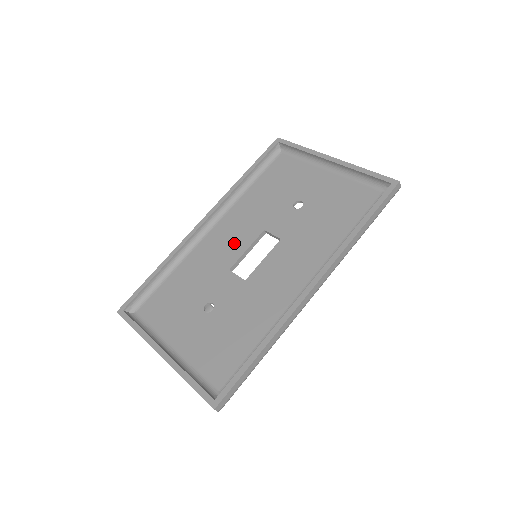
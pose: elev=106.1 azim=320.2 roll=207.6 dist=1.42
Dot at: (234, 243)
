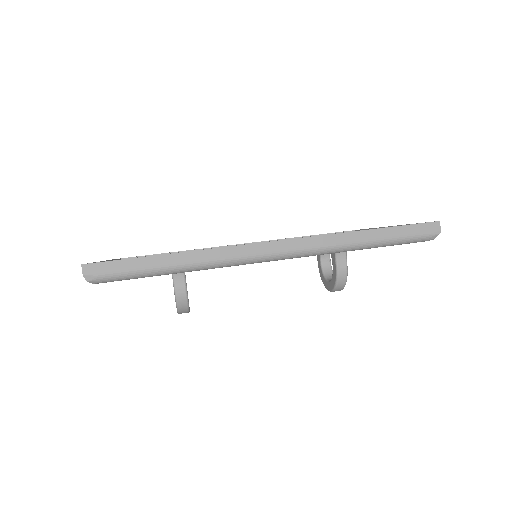
Dot at: occluded
